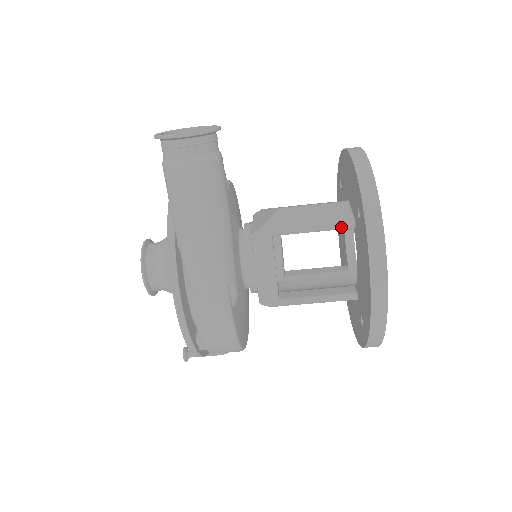
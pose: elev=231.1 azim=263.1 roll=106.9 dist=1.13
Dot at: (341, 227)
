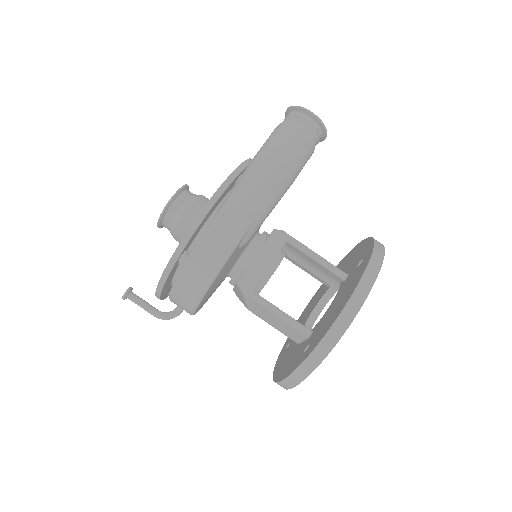
Dot at: (336, 272)
